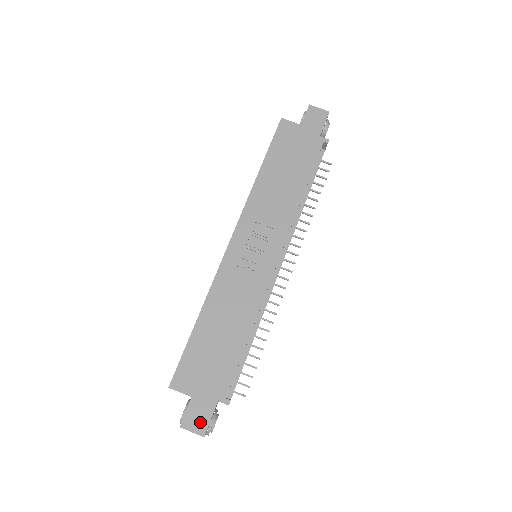
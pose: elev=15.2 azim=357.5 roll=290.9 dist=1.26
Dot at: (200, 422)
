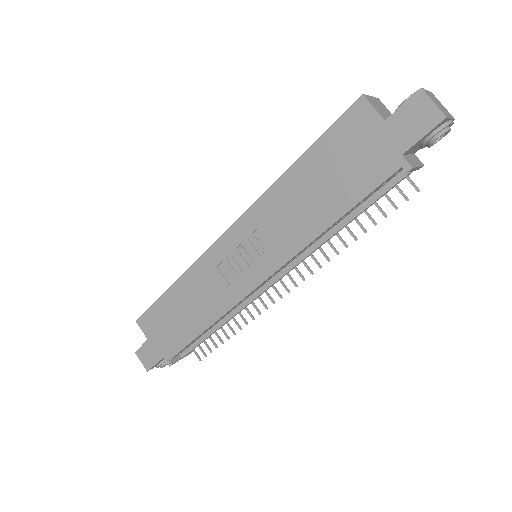
Dot at: (148, 360)
